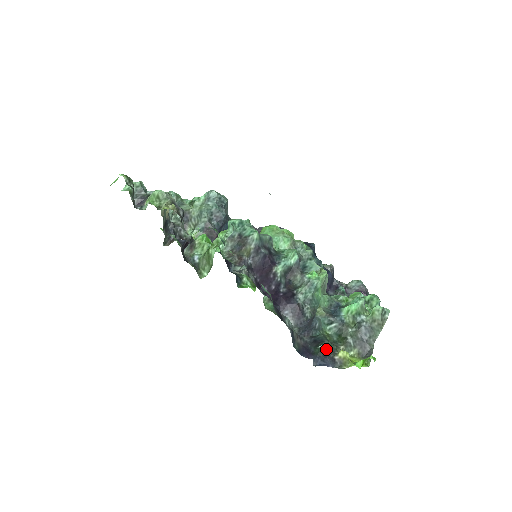
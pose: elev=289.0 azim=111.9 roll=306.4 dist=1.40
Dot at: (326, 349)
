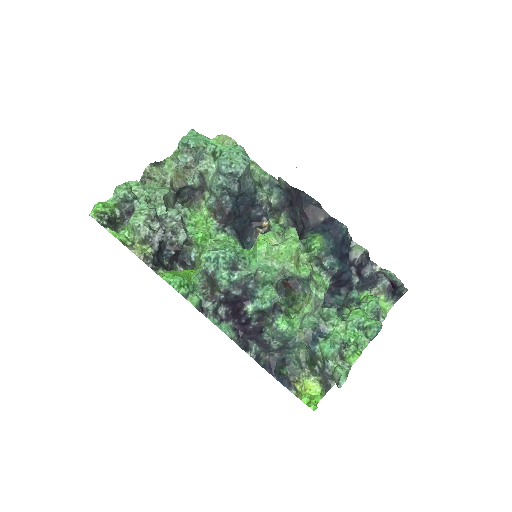
Dot at: (288, 373)
